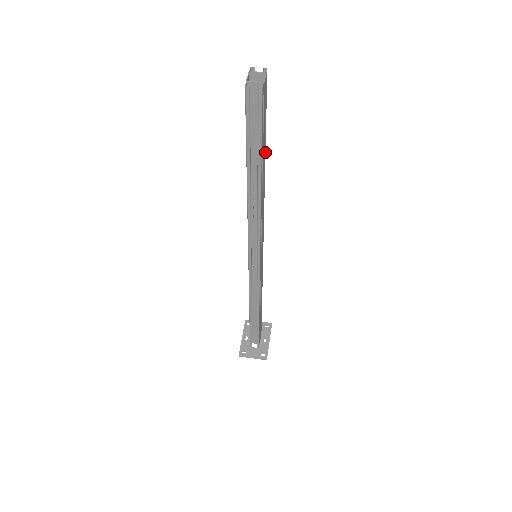
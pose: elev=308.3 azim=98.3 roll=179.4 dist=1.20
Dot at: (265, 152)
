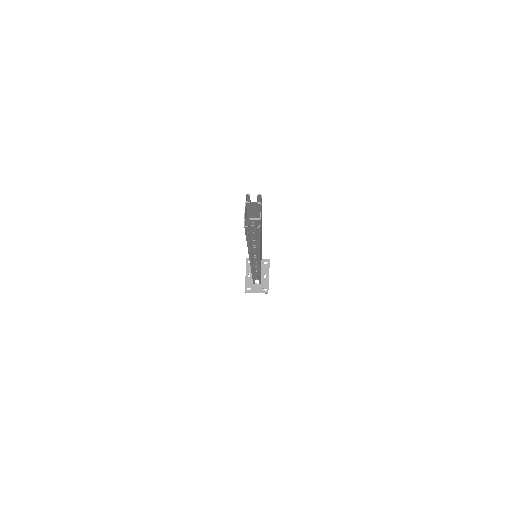
Dot at: occluded
